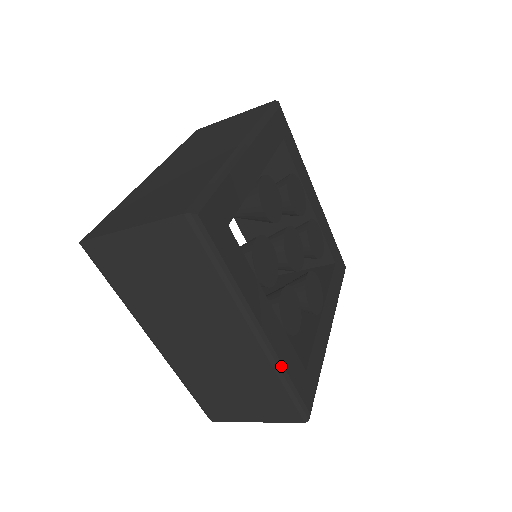
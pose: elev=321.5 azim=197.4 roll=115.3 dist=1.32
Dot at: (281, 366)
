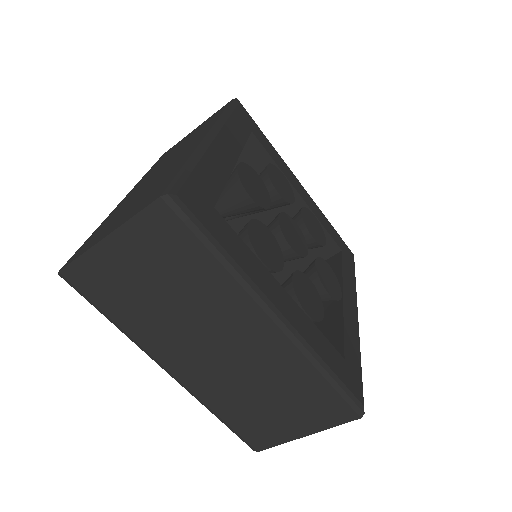
Dot at: (315, 354)
